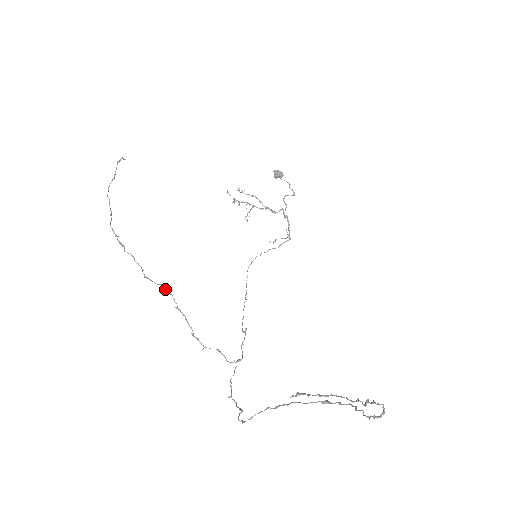
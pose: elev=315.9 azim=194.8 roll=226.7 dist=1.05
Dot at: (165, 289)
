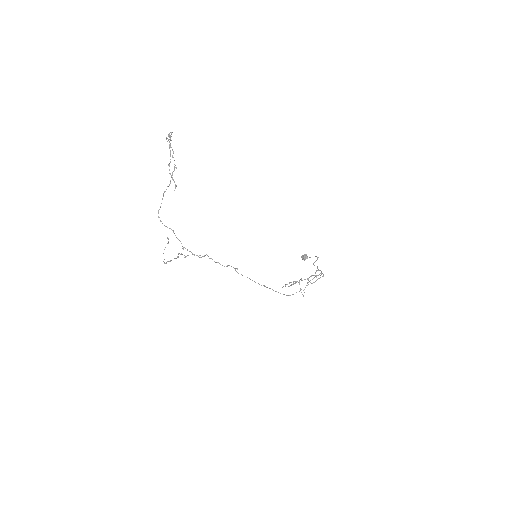
Dot at: (176, 258)
